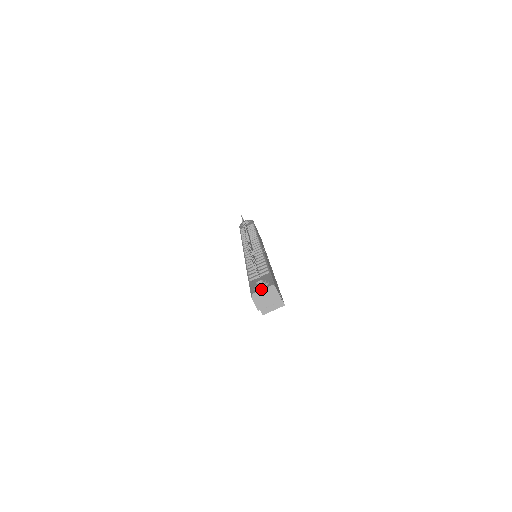
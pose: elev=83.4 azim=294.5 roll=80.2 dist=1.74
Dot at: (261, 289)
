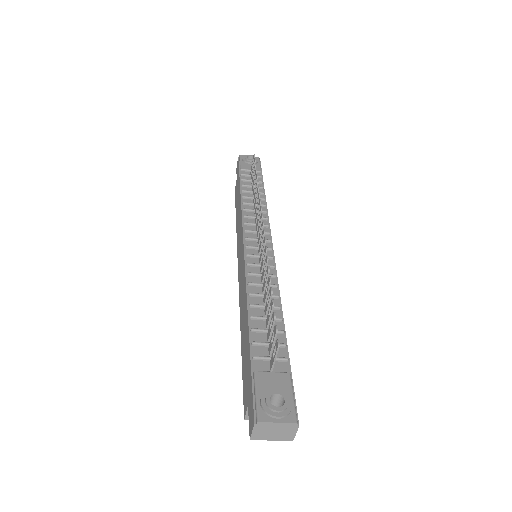
Dot at: (276, 421)
